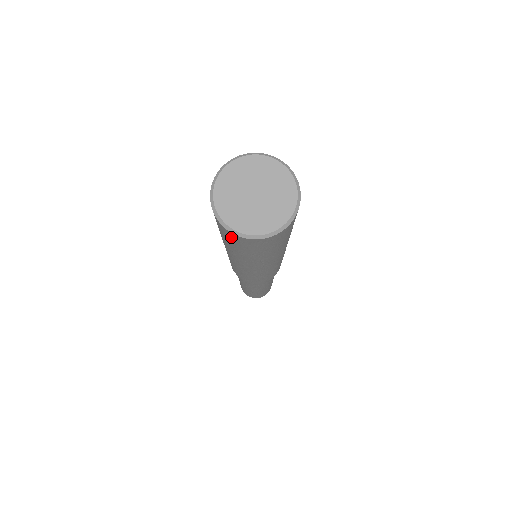
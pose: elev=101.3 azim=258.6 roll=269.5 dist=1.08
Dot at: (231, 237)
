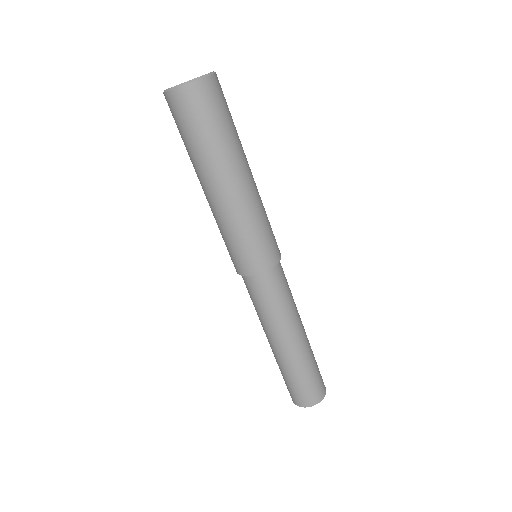
Dot at: (196, 98)
